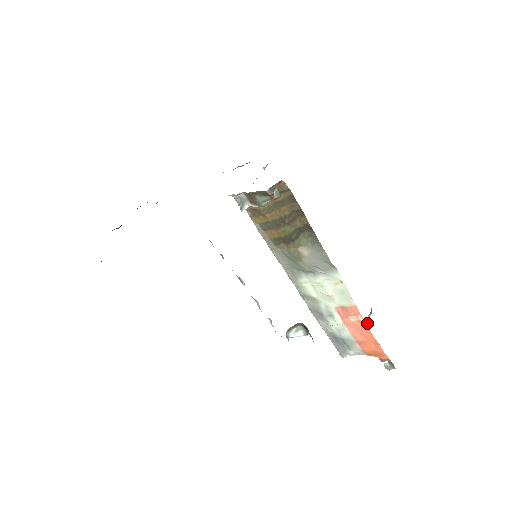
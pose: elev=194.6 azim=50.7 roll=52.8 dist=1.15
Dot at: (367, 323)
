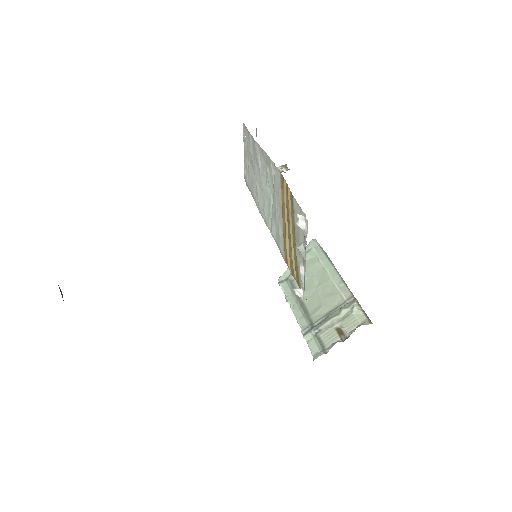
Dot at: occluded
